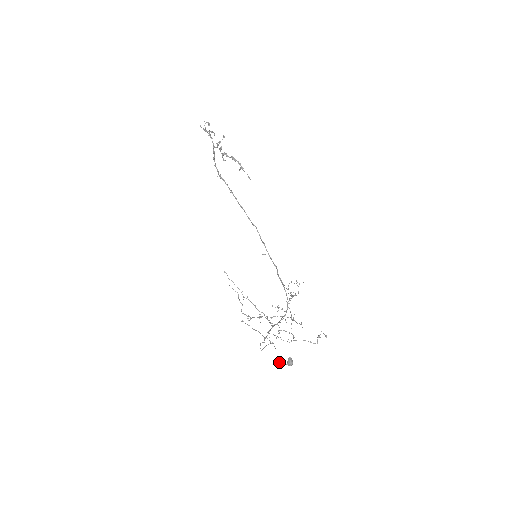
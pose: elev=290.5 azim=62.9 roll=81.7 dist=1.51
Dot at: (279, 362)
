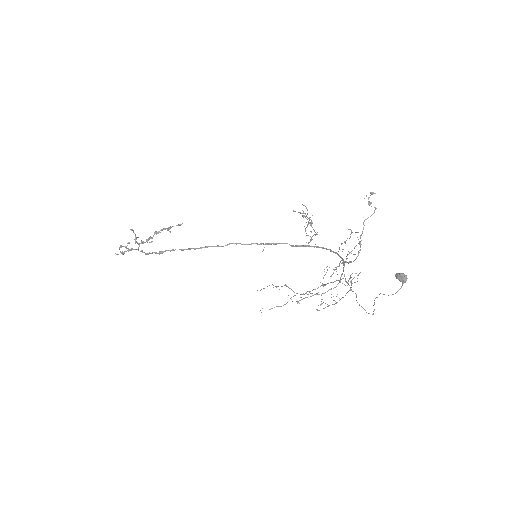
Dot at: (395, 293)
